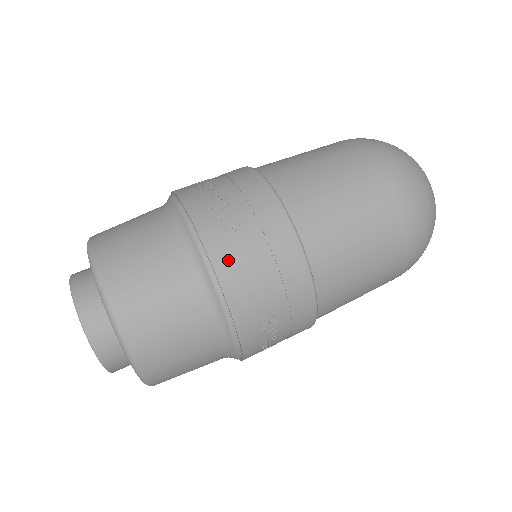
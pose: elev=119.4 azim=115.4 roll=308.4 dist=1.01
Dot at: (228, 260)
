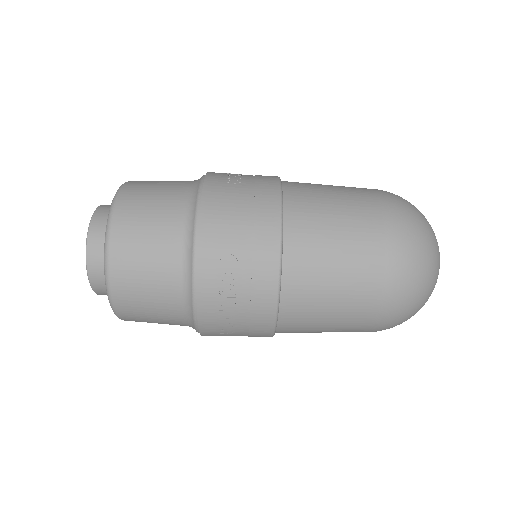
Dot at: occluded
